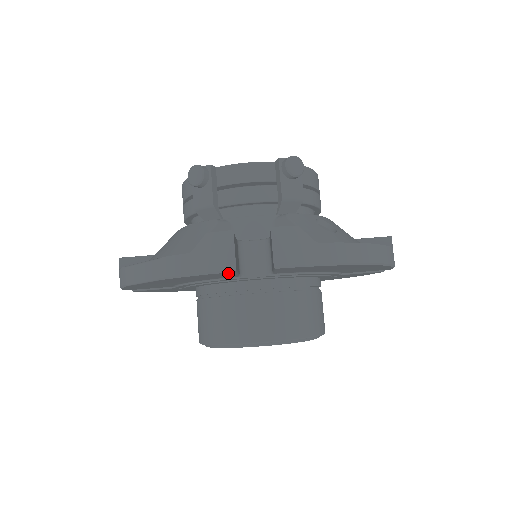
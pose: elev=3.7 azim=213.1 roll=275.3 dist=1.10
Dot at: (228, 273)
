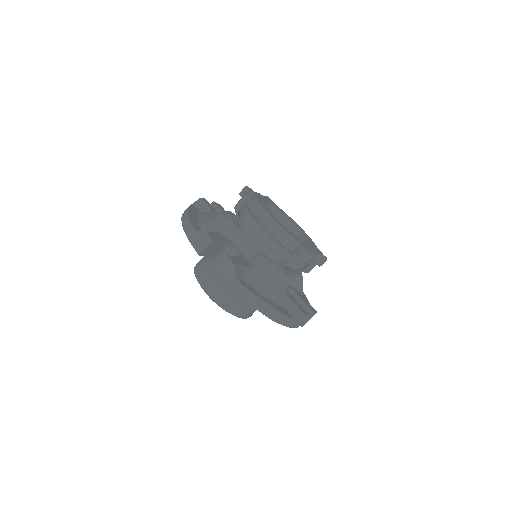
Dot at: occluded
